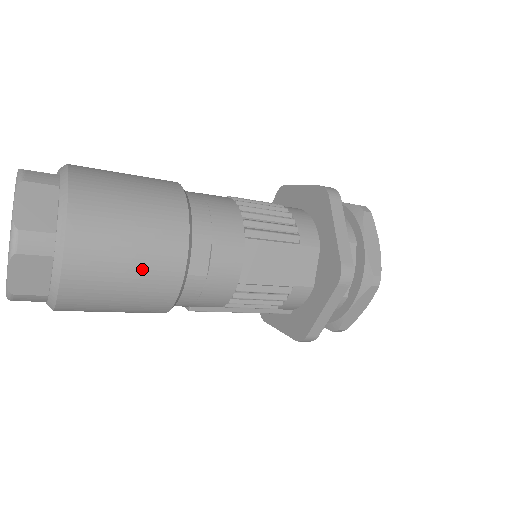
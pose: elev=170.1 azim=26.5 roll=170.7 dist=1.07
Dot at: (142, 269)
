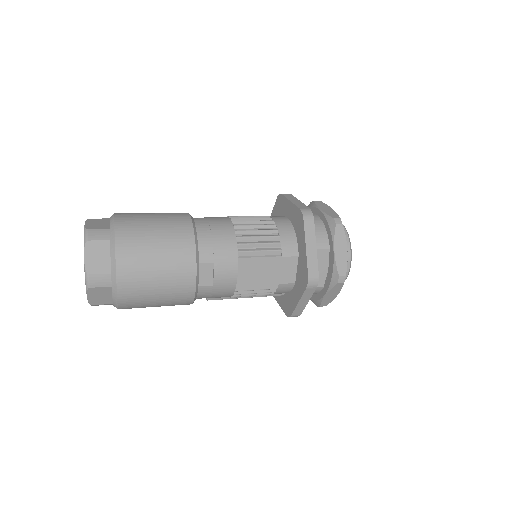
Dot at: (167, 288)
